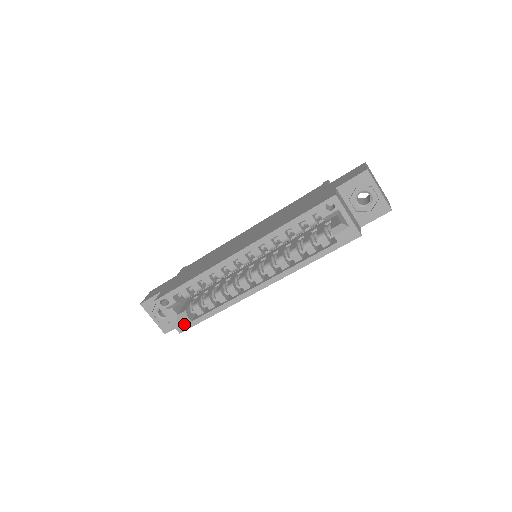
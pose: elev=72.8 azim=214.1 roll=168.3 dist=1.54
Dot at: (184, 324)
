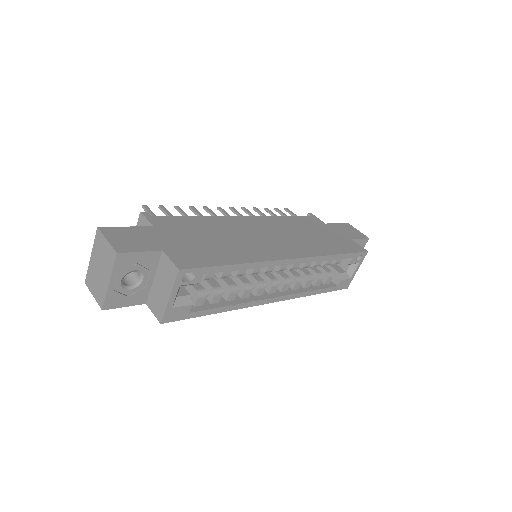
Dot at: (179, 313)
